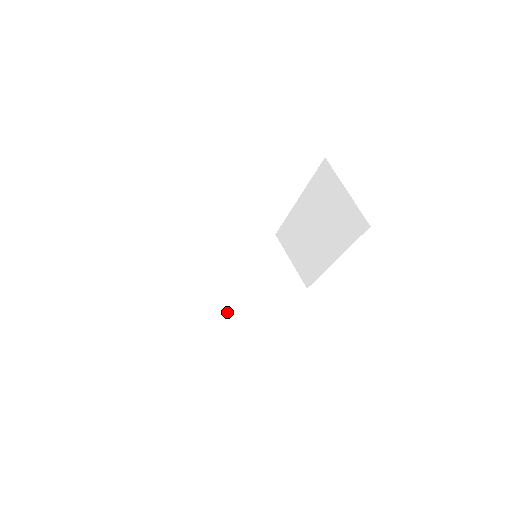
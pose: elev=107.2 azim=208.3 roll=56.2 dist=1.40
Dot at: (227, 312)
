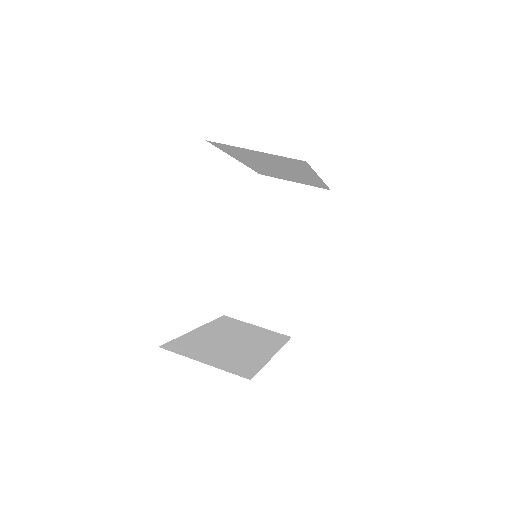
Dot at: (248, 358)
